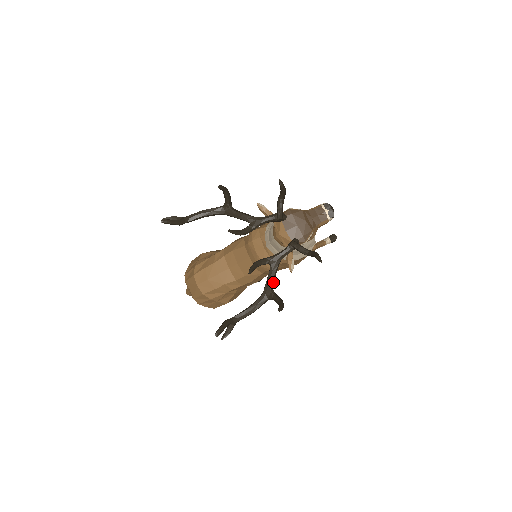
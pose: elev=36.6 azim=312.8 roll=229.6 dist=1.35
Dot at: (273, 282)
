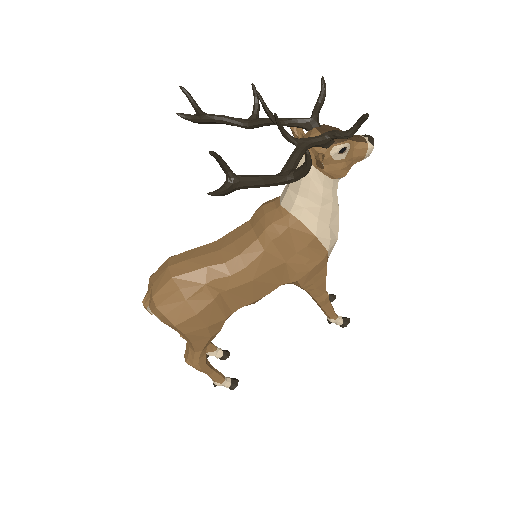
Dot at: (297, 162)
